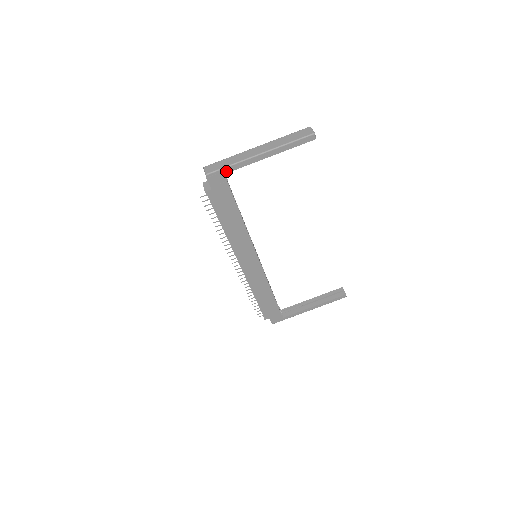
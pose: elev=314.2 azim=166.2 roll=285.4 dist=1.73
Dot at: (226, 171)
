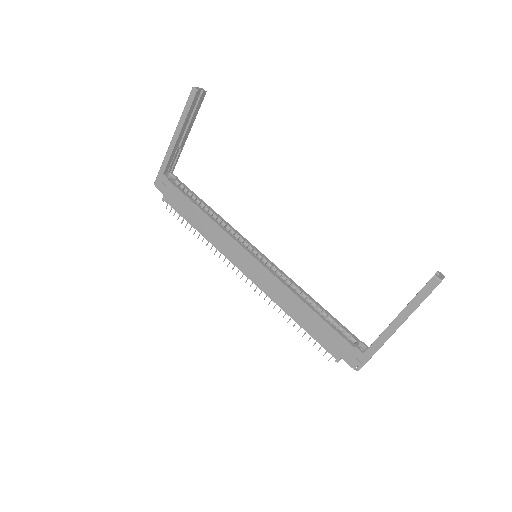
Dot at: (163, 171)
